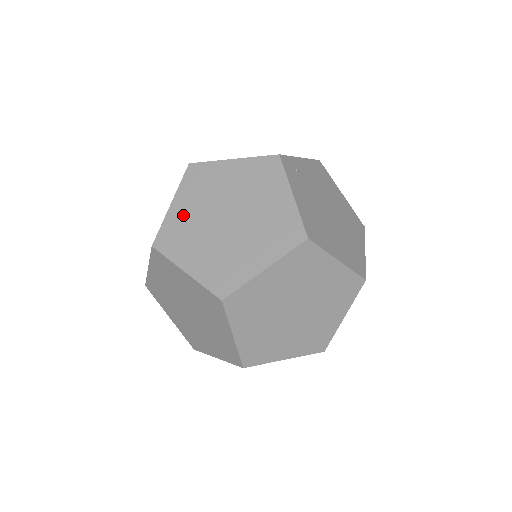
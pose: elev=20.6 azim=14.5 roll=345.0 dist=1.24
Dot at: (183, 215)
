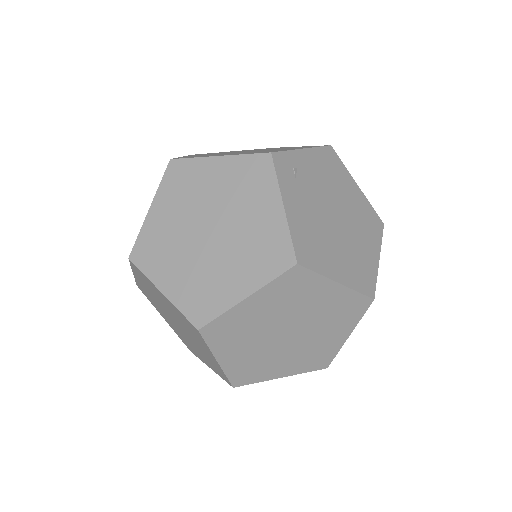
Dot at: (161, 223)
